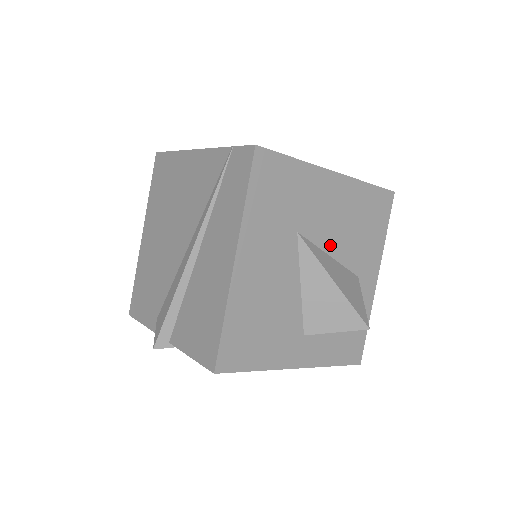
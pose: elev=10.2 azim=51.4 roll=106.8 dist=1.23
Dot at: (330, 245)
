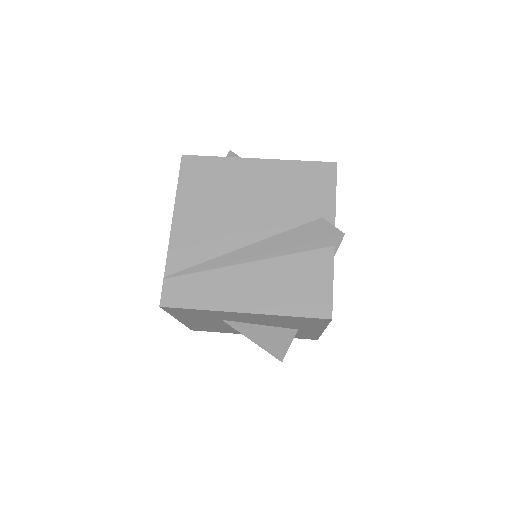
Dot at: (259, 323)
